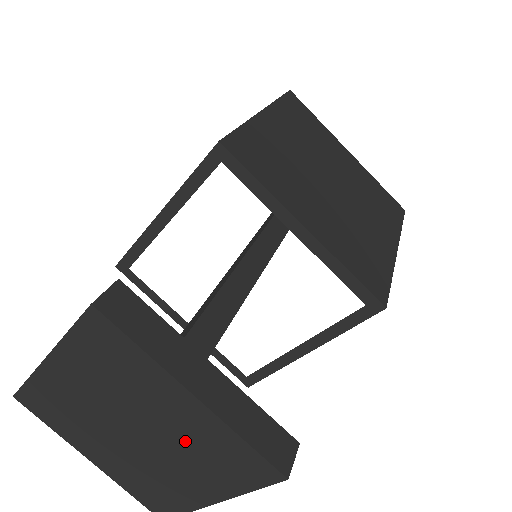
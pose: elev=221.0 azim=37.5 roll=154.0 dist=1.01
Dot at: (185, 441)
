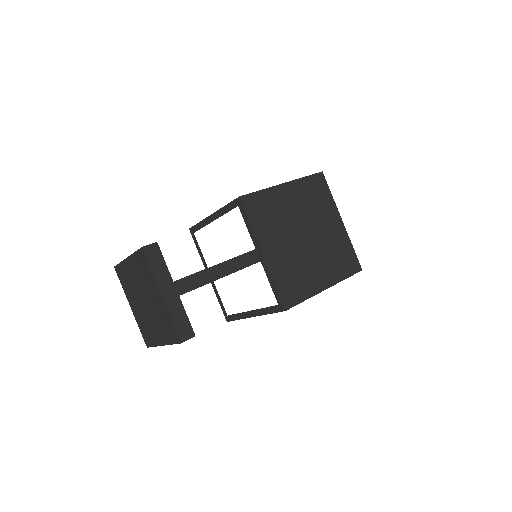
Dot at: (157, 313)
